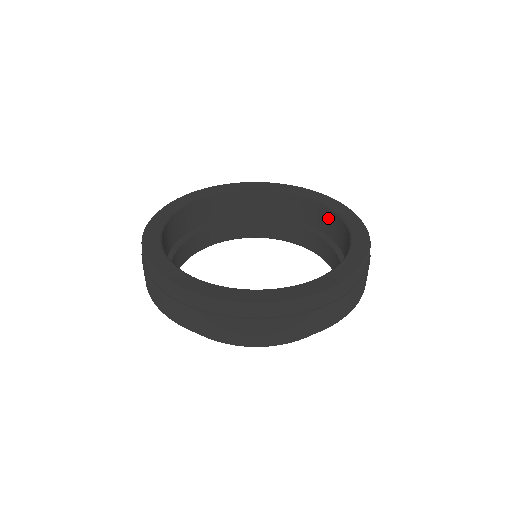
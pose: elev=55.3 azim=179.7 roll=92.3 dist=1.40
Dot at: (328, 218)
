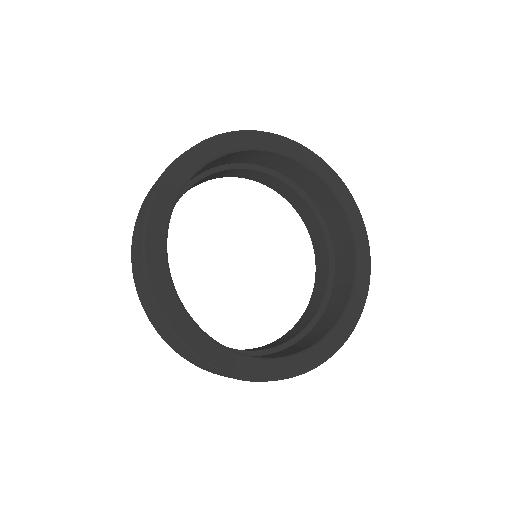
Dot at: (340, 303)
